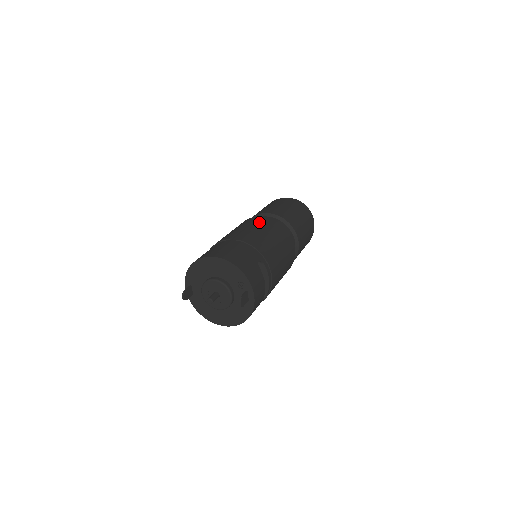
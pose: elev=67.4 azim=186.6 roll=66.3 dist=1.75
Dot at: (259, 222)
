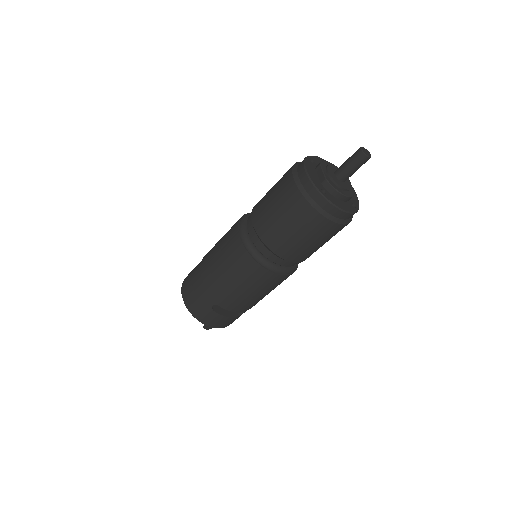
Dot at: (229, 249)
